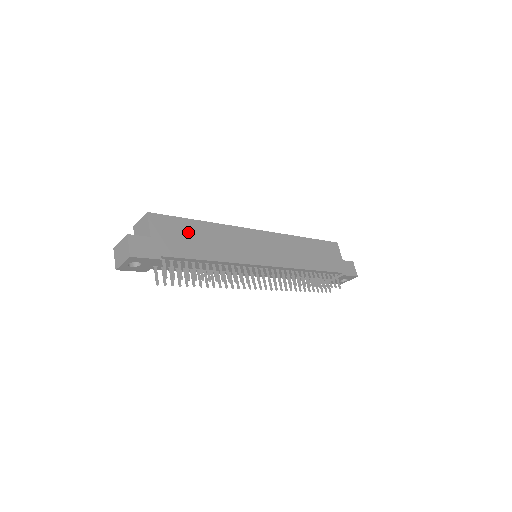
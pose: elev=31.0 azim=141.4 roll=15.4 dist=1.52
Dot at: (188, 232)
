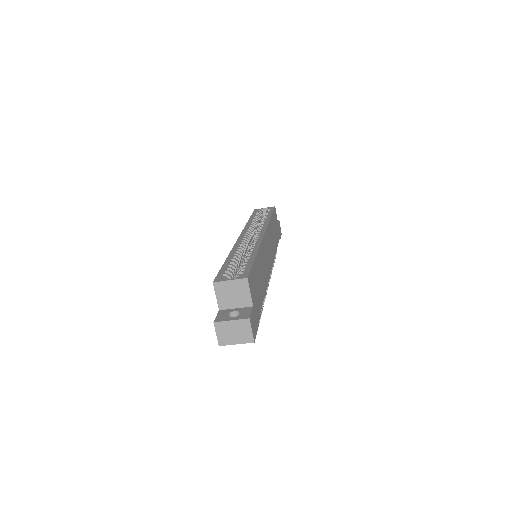
Dot at: (257, 277)
